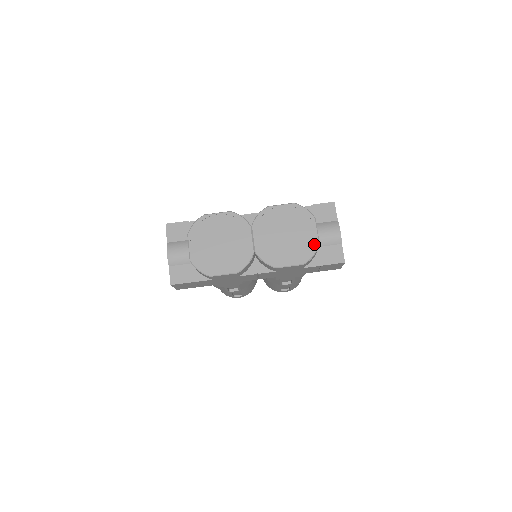
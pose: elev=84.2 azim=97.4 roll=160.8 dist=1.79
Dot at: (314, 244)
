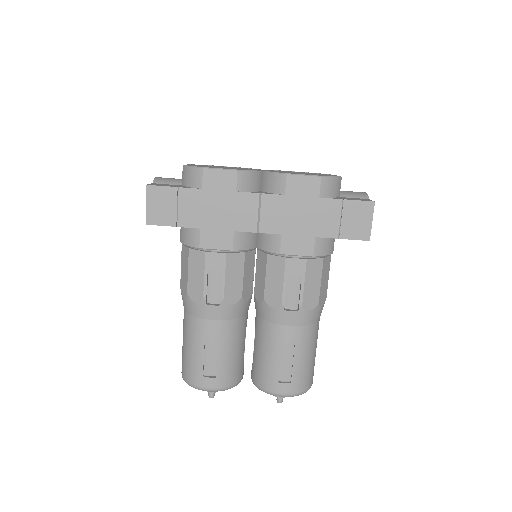
Dot at: occluded
